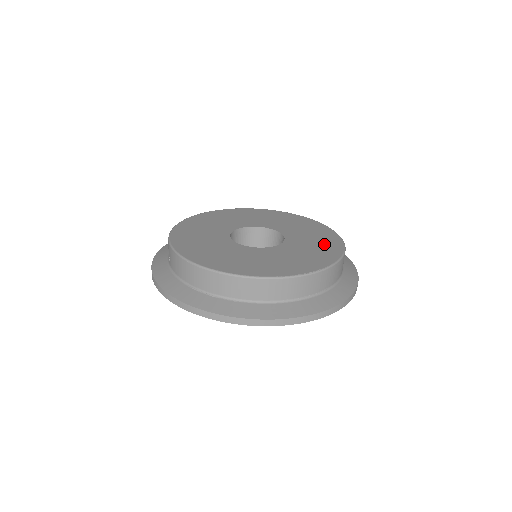
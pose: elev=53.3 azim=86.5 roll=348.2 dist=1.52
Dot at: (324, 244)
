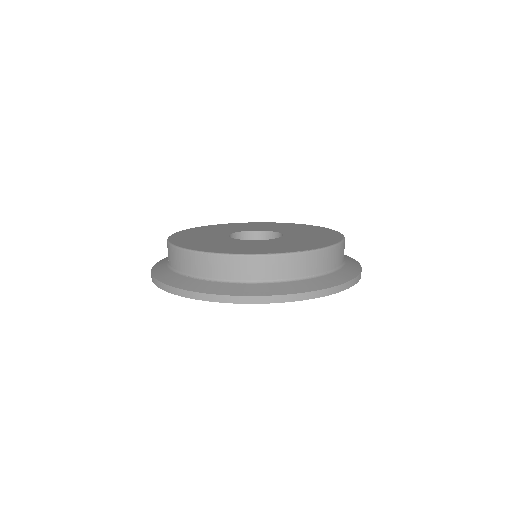
Dot at: (323, 236)
